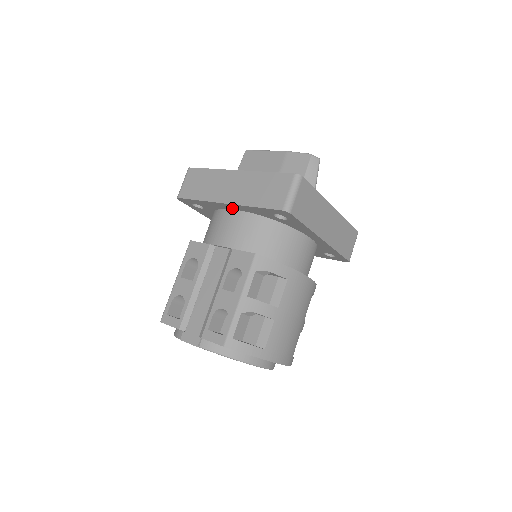
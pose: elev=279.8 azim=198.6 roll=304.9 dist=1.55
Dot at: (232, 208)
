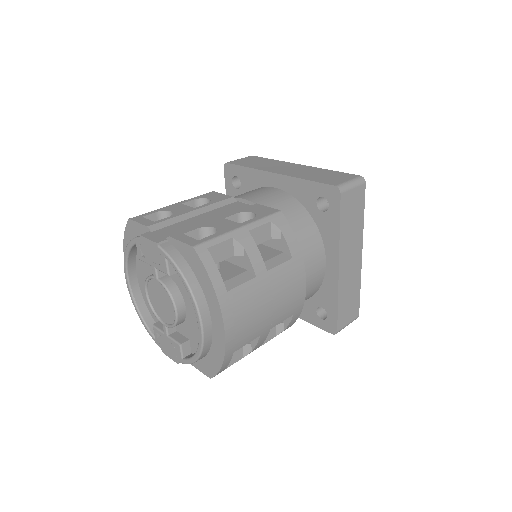
Dot at: (276, 185)
